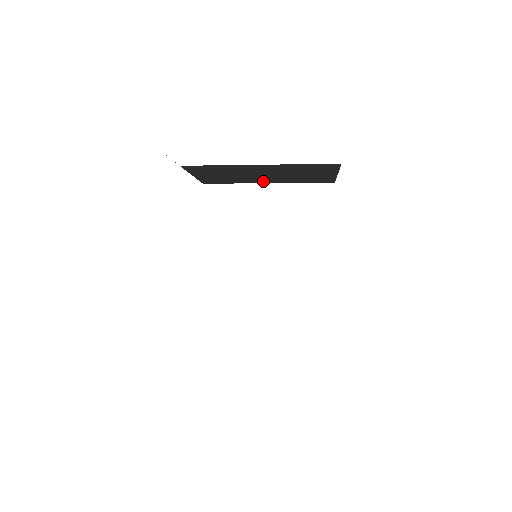
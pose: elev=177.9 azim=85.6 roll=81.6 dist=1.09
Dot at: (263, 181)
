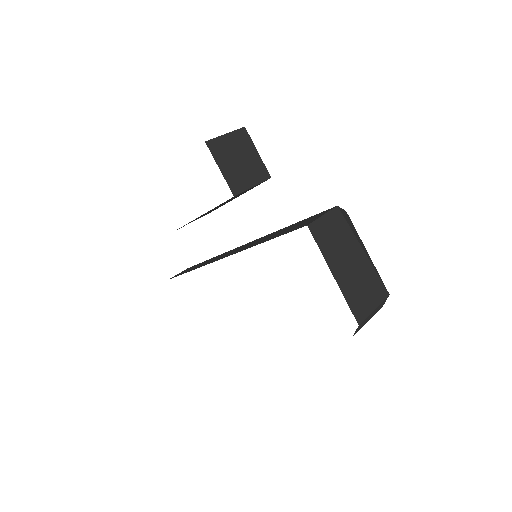
Dot at: occluded
